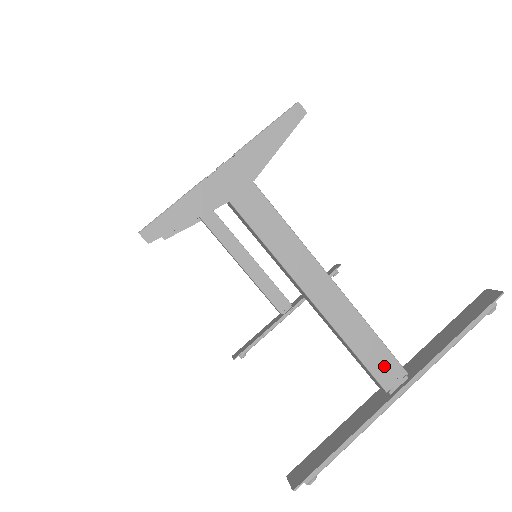
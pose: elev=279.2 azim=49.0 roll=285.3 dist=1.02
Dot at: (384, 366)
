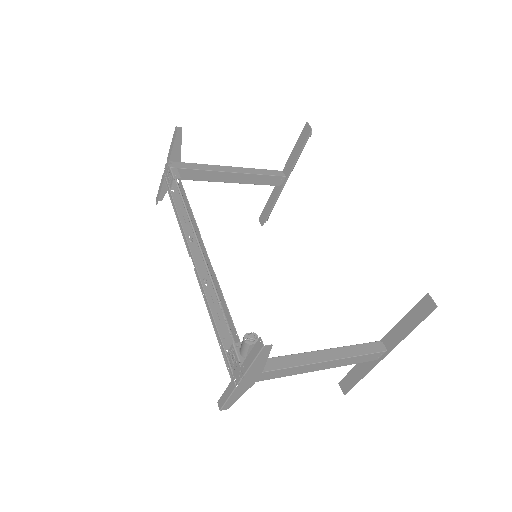
Dot at: (372, 357)
